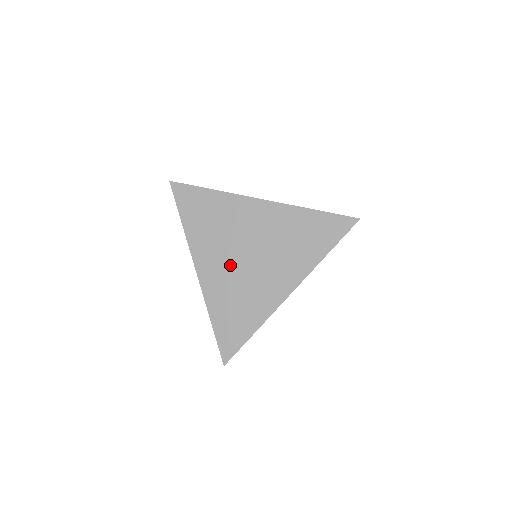
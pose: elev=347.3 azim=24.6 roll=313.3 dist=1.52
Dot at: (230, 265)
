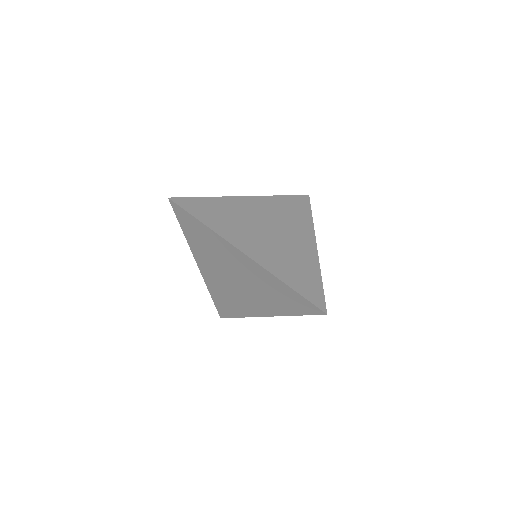
Dot at: (222, 277)
